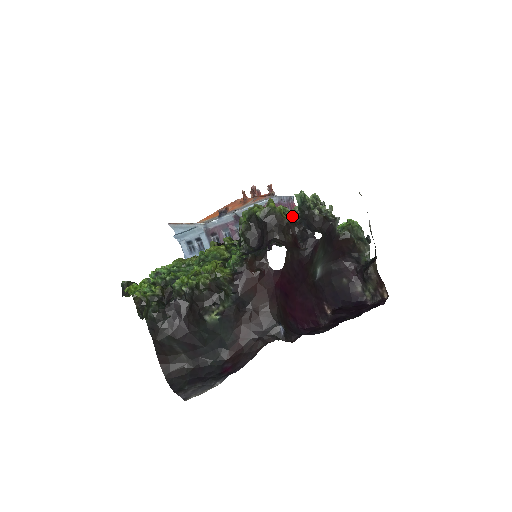
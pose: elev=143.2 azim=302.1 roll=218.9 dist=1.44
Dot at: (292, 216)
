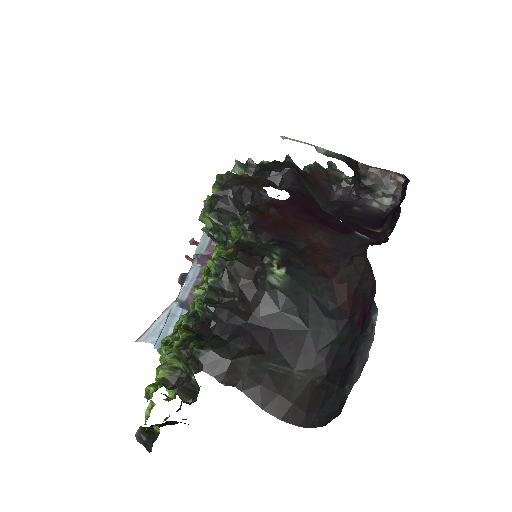
Dot at: occluded
